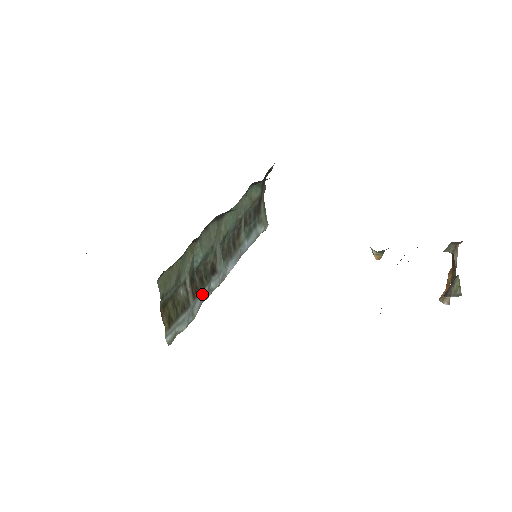
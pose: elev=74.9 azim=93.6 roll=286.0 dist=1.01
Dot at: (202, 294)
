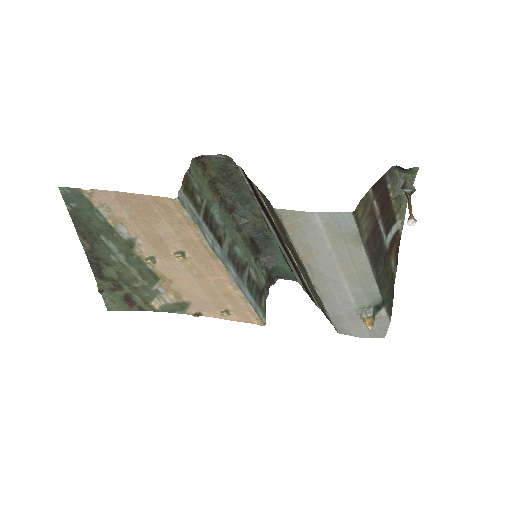
Dot at: (208, 235)
